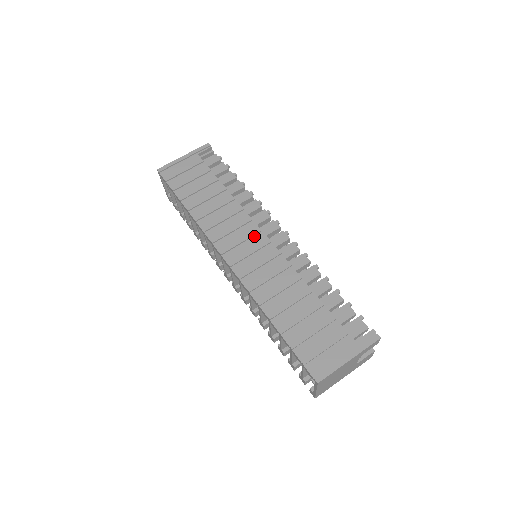
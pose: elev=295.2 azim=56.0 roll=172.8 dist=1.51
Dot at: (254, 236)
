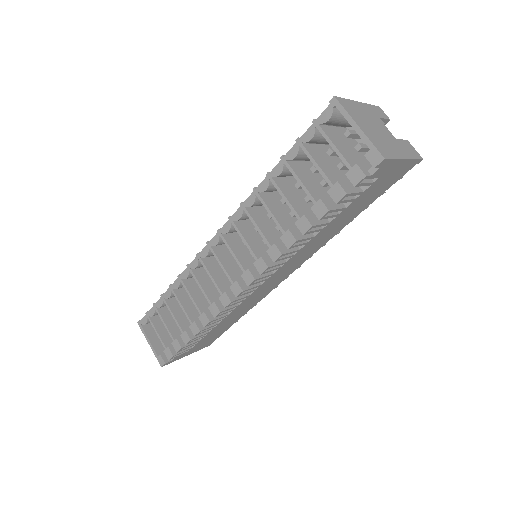
Dot at: occluded
